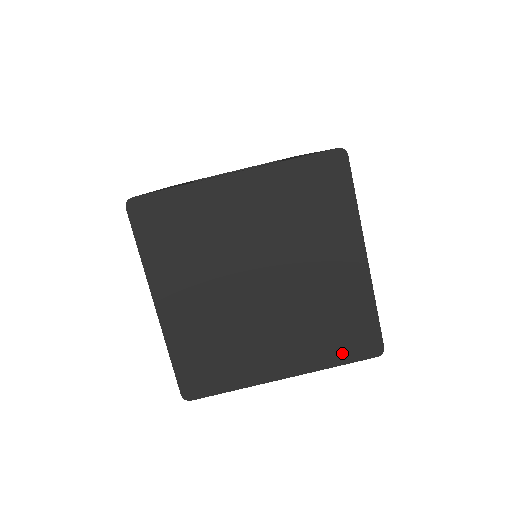
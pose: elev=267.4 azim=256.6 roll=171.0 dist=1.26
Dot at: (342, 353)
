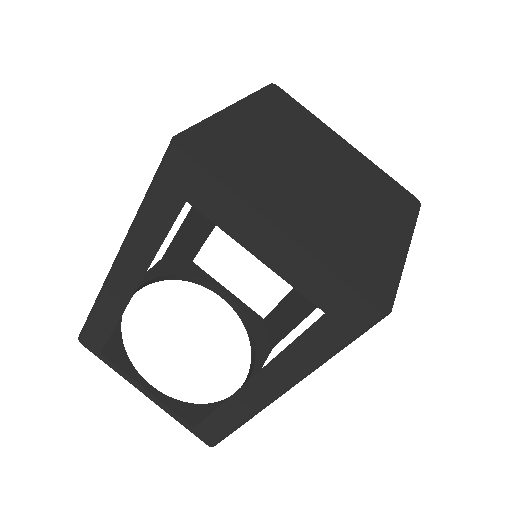
Dot at: (407, 211)
